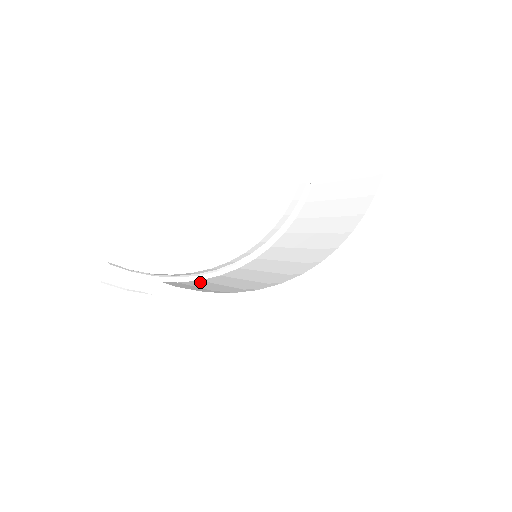
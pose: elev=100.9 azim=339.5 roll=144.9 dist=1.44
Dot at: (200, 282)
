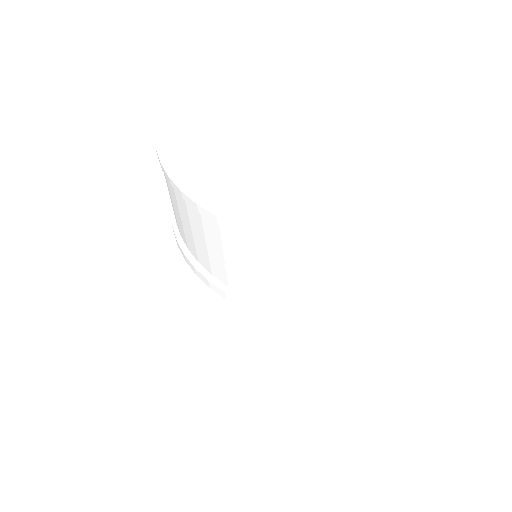
Dot at: occluded
